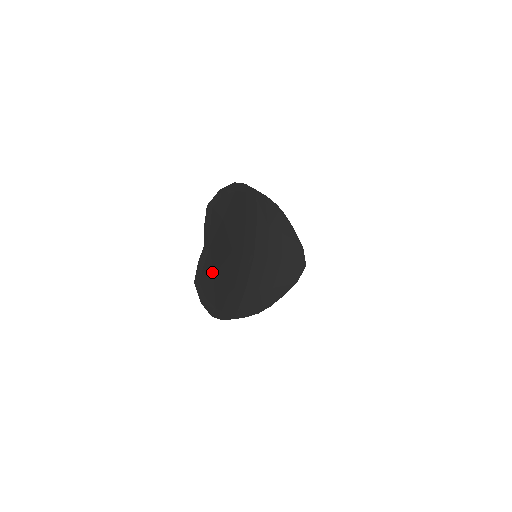
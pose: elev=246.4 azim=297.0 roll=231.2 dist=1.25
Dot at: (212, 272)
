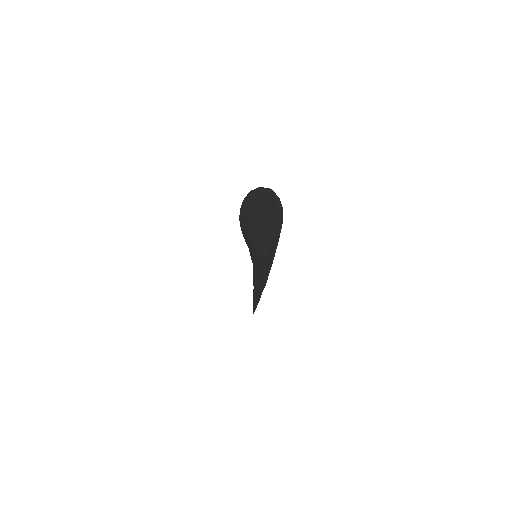
Dot at: occluded
